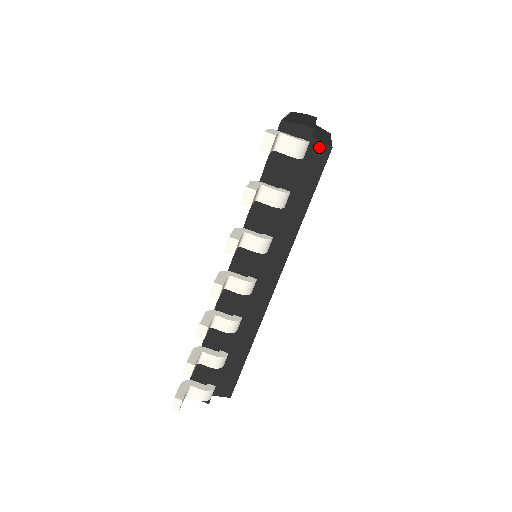
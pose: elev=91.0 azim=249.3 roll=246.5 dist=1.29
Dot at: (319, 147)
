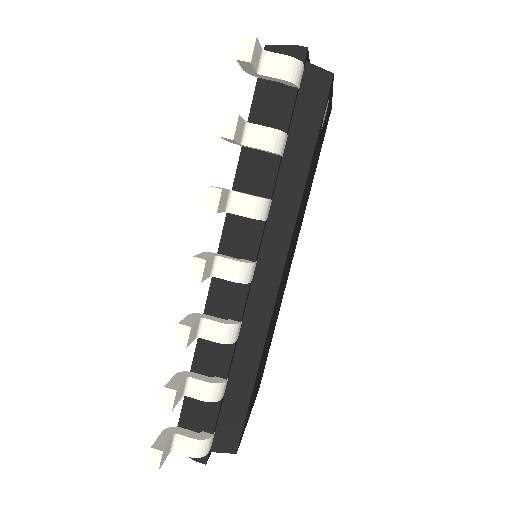
Dot at: (317, 74)
